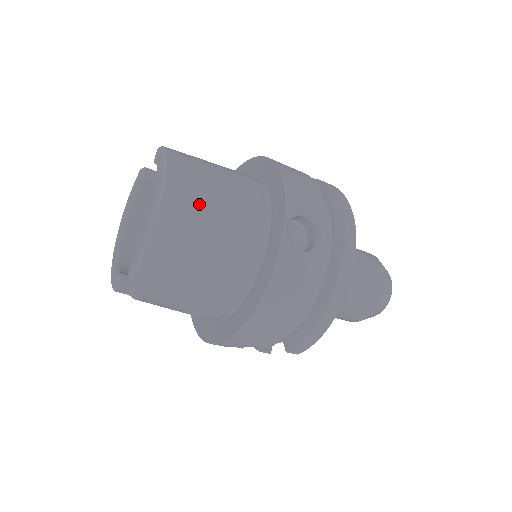
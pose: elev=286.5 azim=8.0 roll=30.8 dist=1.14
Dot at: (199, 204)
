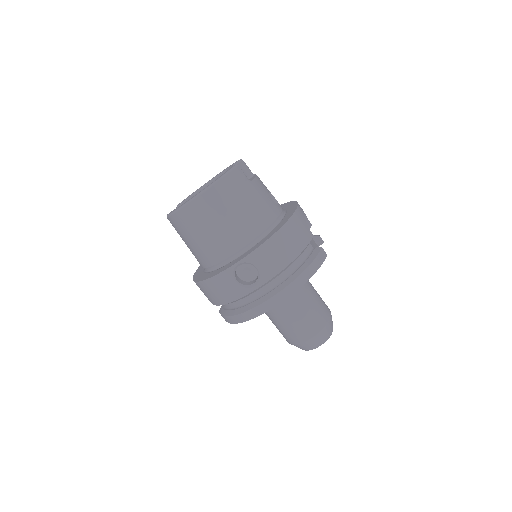
Dot at: (211, 215)
